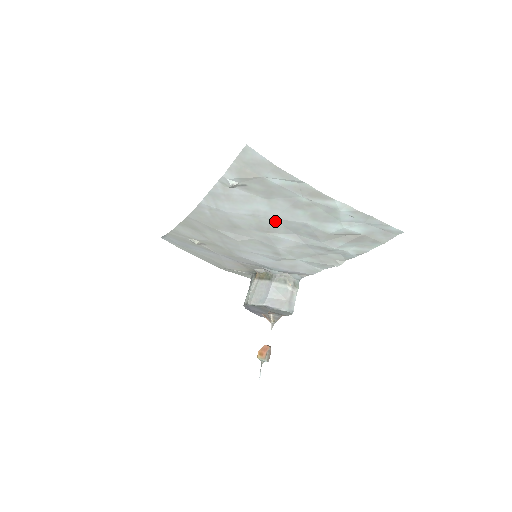
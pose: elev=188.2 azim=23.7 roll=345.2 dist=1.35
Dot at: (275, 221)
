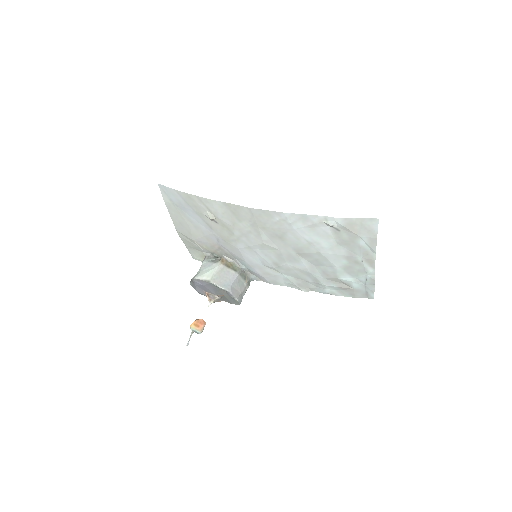
Dot at: (318, 254)
